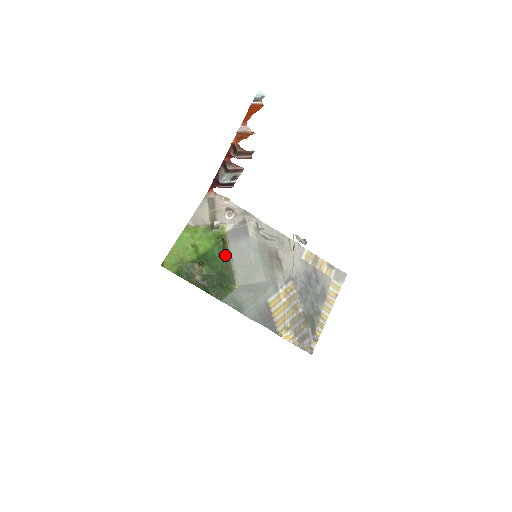
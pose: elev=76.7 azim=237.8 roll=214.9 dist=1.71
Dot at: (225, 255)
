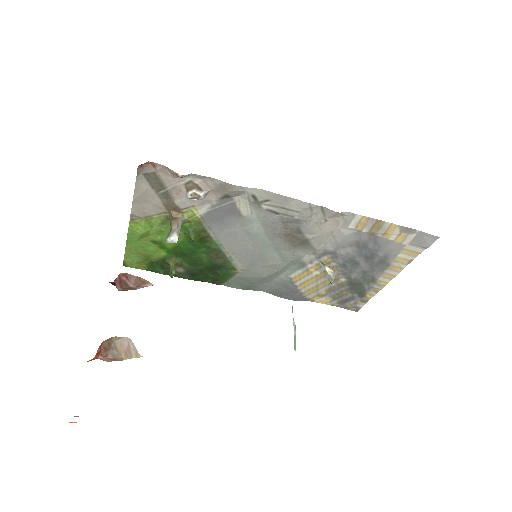
Dot at: (209, 245)
